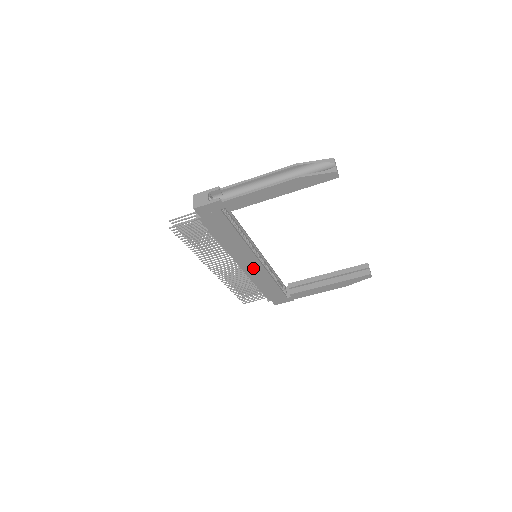
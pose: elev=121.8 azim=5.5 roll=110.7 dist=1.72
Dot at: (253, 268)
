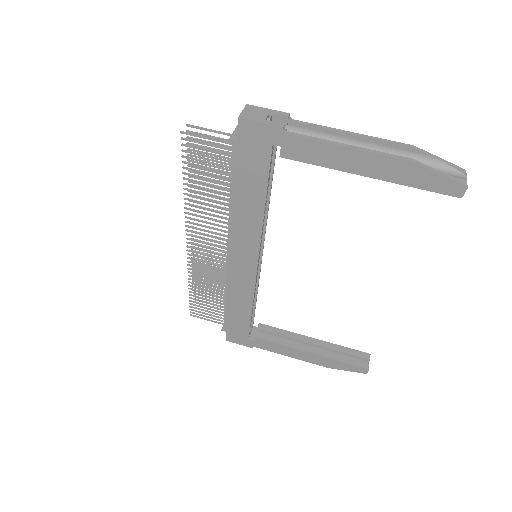
Dot at: (242, 270)
